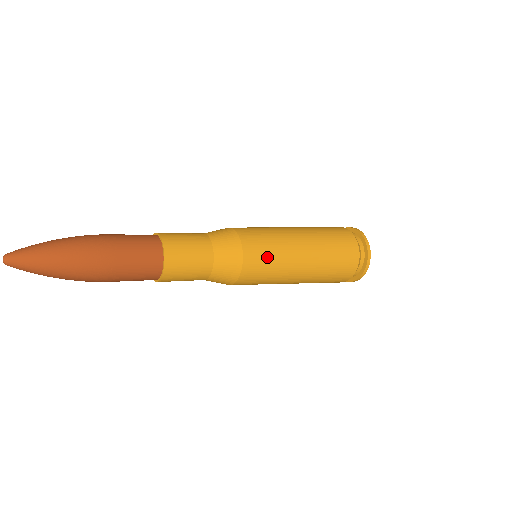
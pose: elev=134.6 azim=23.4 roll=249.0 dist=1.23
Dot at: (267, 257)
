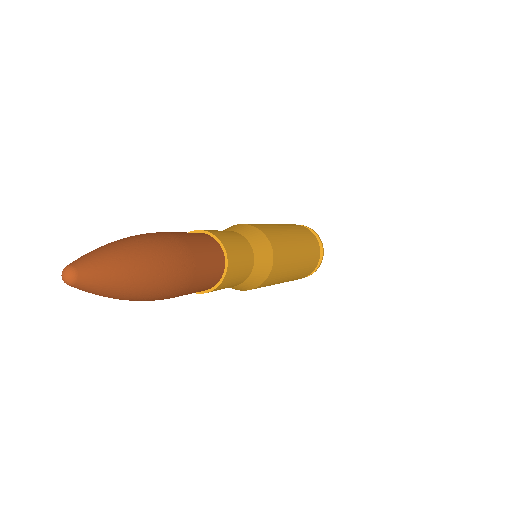
Dot at: occluded
